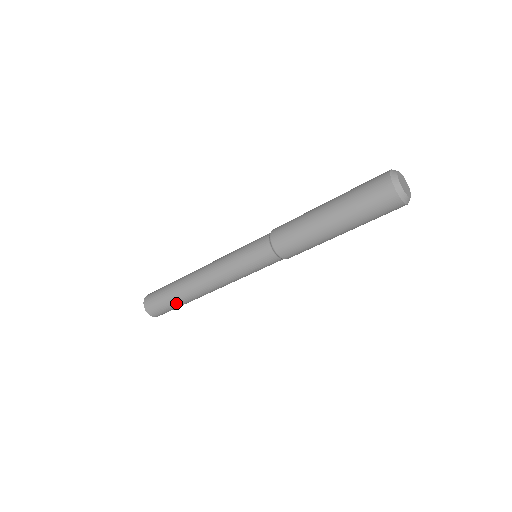
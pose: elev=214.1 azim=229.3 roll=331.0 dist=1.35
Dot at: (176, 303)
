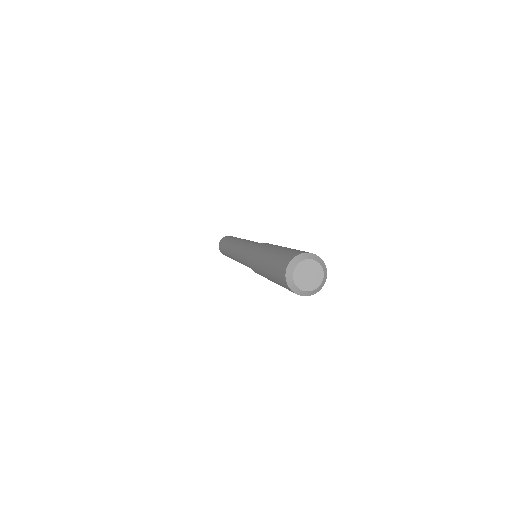
Dot at: occluded
